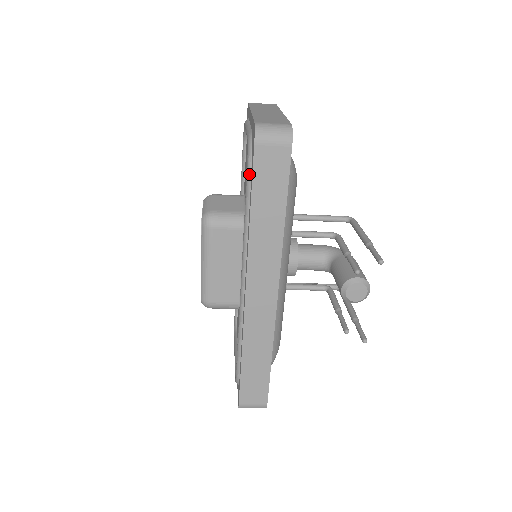
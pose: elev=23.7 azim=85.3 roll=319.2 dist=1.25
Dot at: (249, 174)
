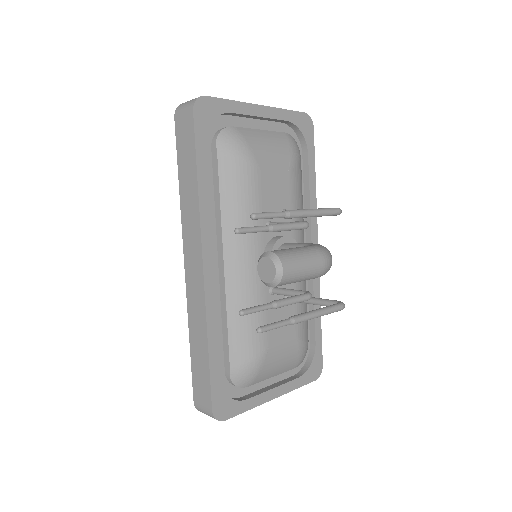
Dot at: occluded
